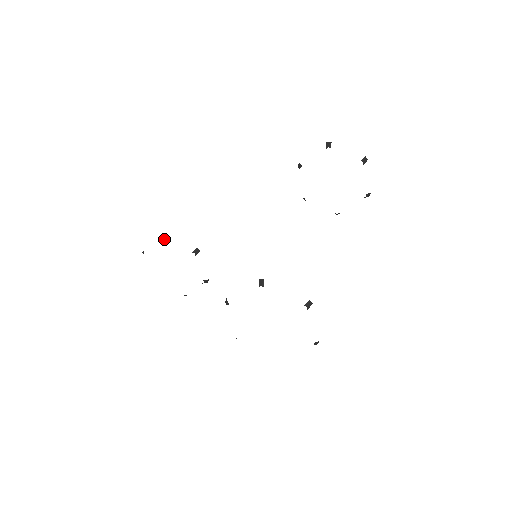
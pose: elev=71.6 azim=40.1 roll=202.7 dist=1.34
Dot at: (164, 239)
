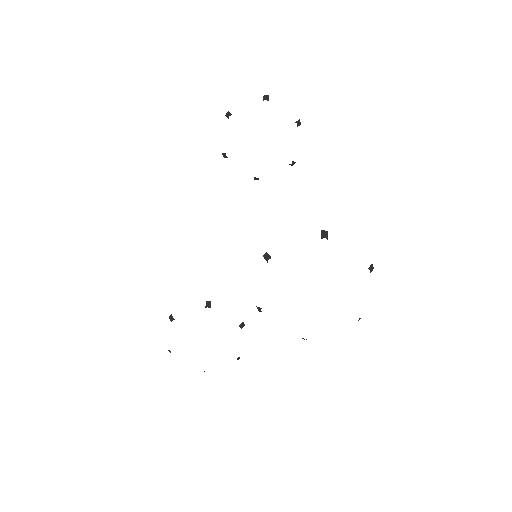
Dot at: occluded
